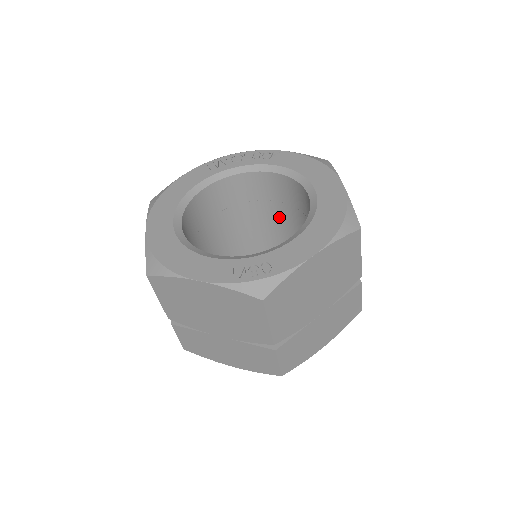
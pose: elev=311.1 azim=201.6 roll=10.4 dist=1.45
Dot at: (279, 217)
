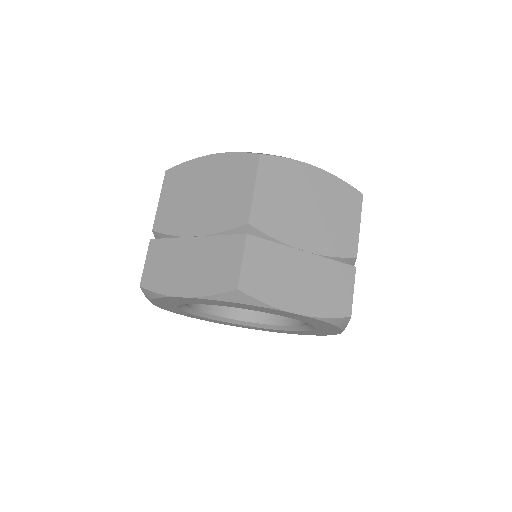
Dot at: occluded
